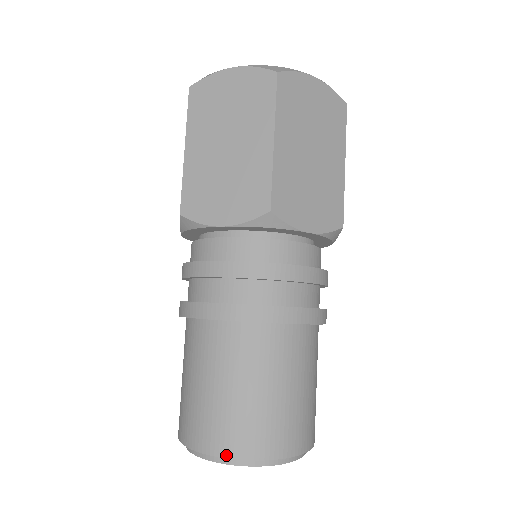
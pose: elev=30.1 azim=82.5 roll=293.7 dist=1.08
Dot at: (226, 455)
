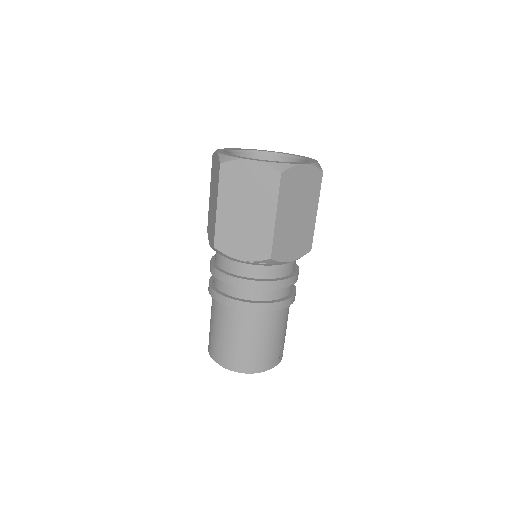
Dot at: (210, 354)
